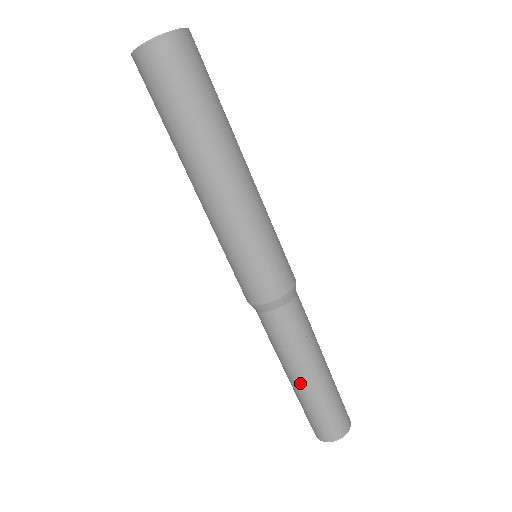
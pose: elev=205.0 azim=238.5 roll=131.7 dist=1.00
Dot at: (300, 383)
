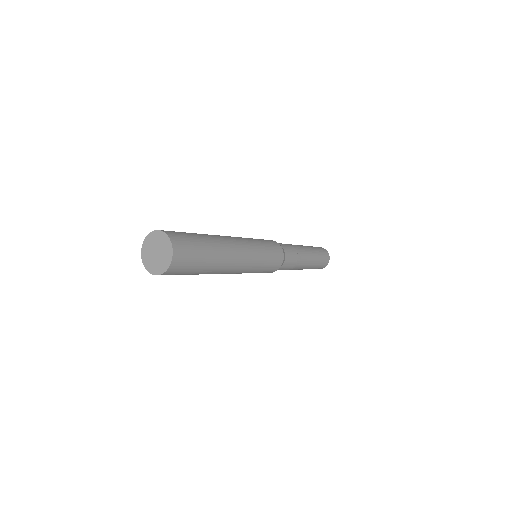
Dot at: occluded
